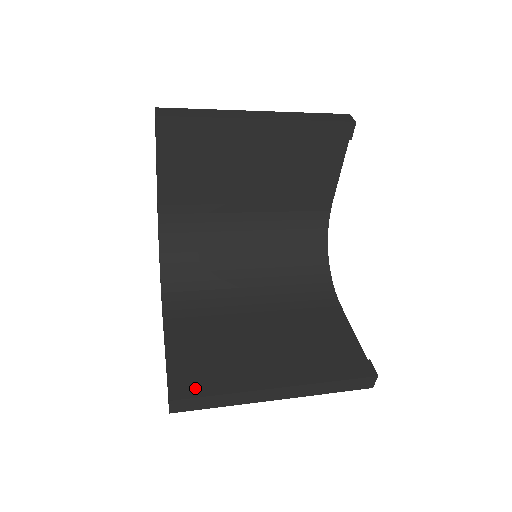
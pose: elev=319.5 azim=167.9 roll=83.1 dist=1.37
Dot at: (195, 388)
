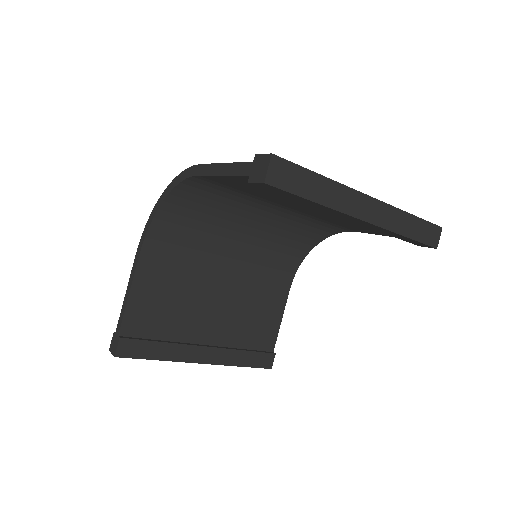
Dot at: (139, 350)
